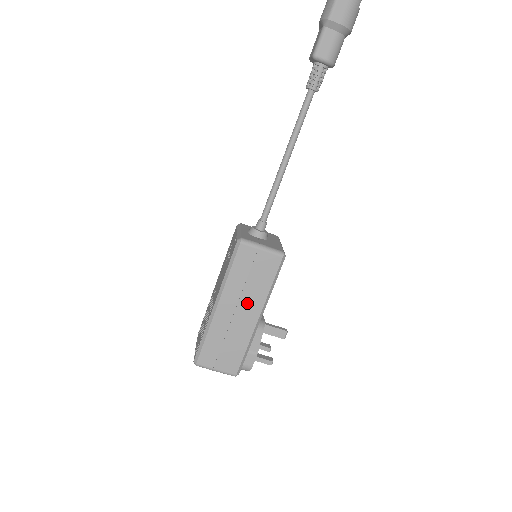
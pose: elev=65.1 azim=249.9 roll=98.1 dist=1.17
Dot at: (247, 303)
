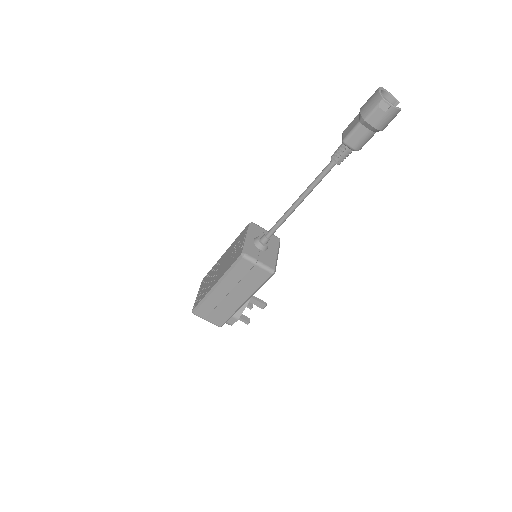
Dot at: (238, 292)
